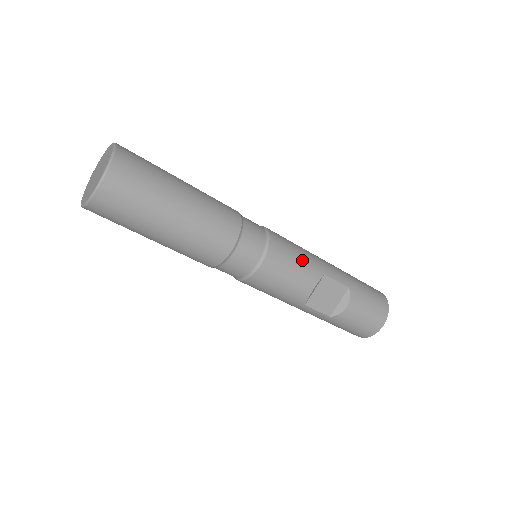
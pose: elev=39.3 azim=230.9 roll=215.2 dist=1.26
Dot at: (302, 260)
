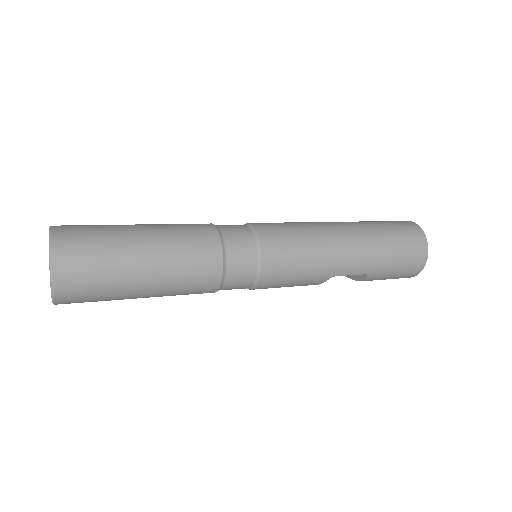
Dot at: (303, 276)
